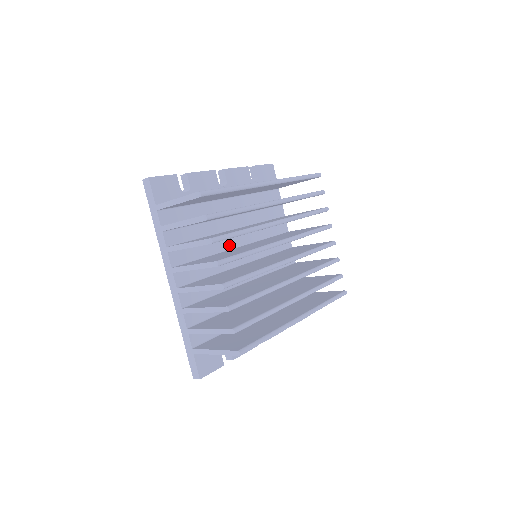
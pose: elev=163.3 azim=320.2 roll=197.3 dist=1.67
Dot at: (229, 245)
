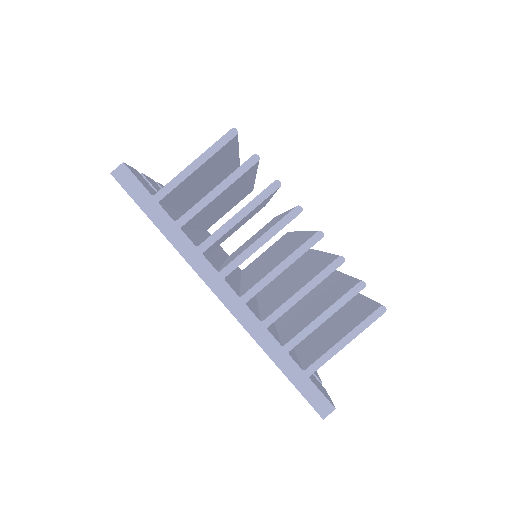
Dot at: (220, 259)
